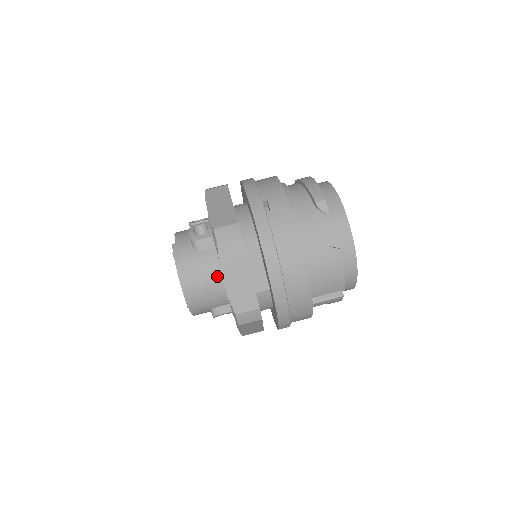
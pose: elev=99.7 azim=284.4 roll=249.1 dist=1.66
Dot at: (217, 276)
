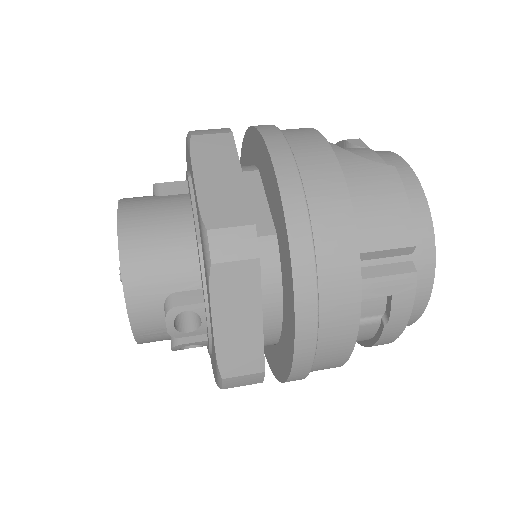
Dot at: (184, 219)
